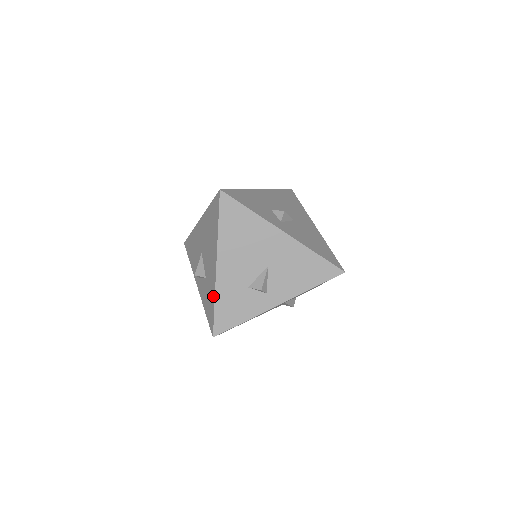
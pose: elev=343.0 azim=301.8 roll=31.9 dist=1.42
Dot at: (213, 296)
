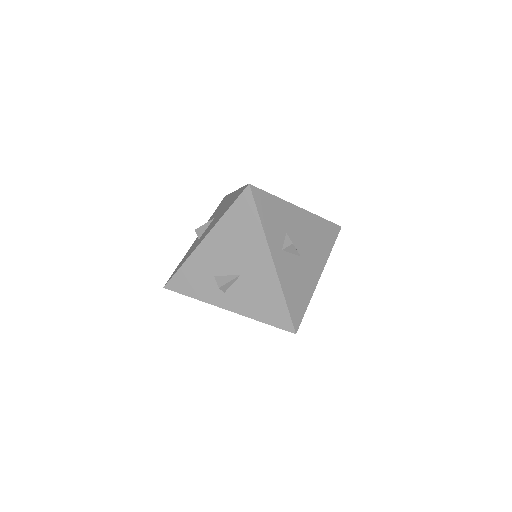
Dot at: (186, 259)
